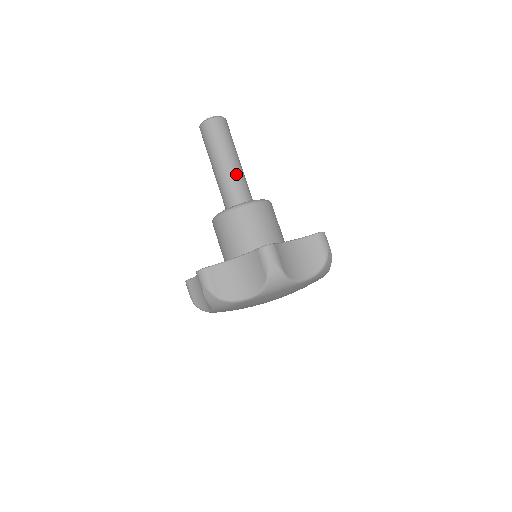
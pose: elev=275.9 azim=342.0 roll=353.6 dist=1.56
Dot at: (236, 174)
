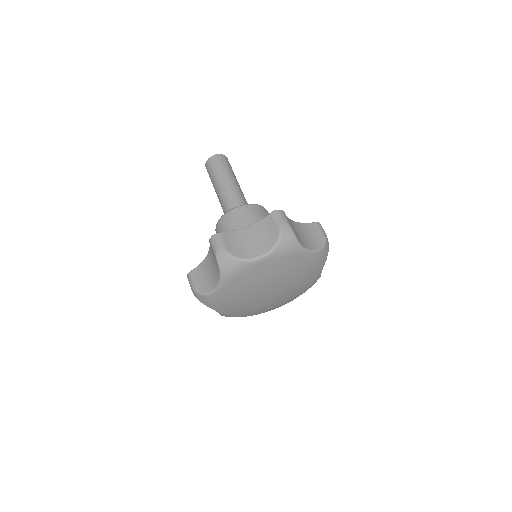
Dot at: (228, 193)
